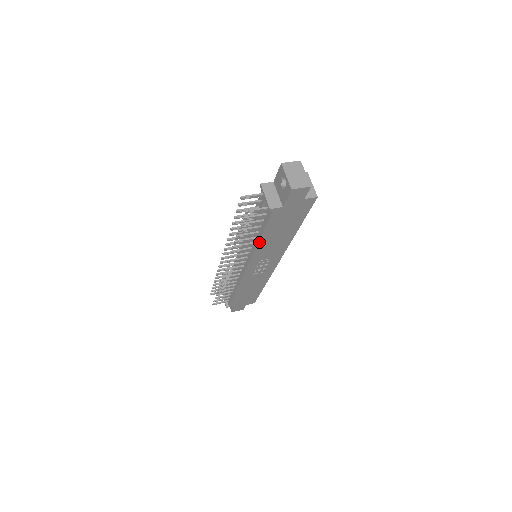
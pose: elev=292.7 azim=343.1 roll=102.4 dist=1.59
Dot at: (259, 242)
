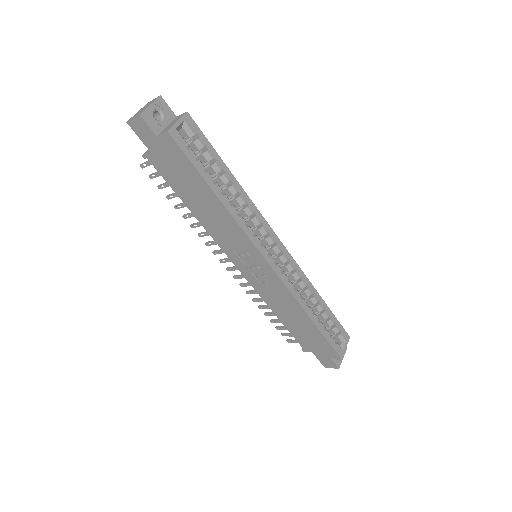
Dot at: (195, 215)
